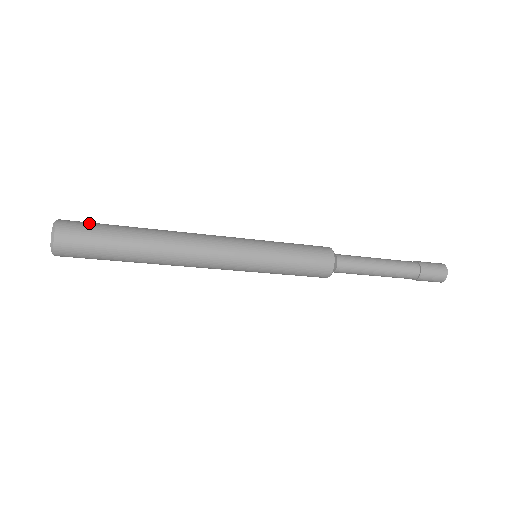
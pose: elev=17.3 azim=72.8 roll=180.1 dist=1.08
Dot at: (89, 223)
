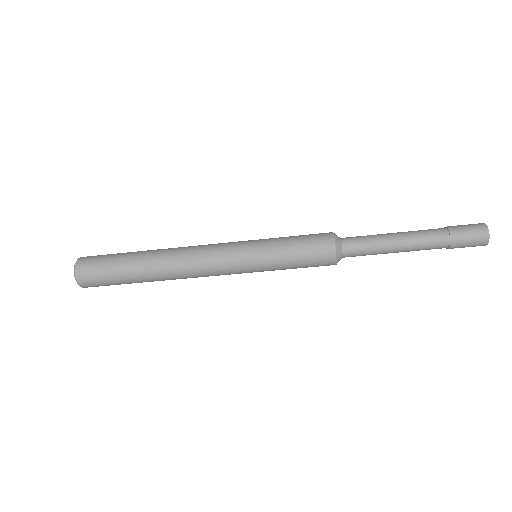
Dot at: (103, 255)
